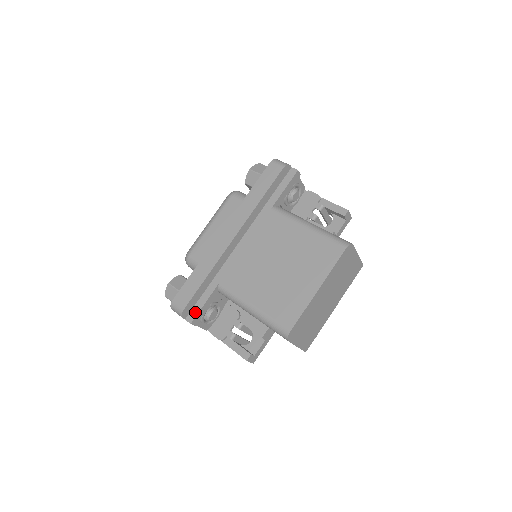
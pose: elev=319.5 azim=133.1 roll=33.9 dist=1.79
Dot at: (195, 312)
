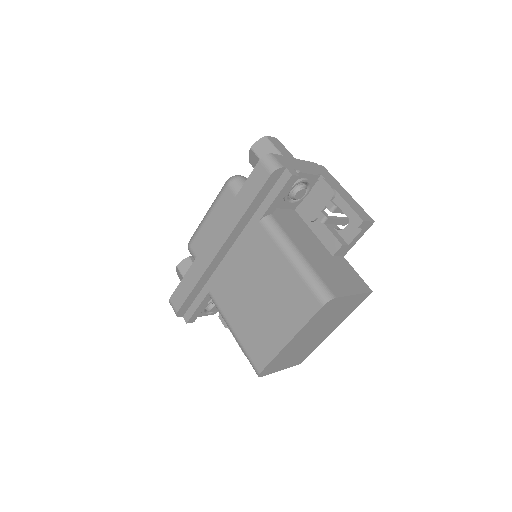
Dot at: (190, 313)
